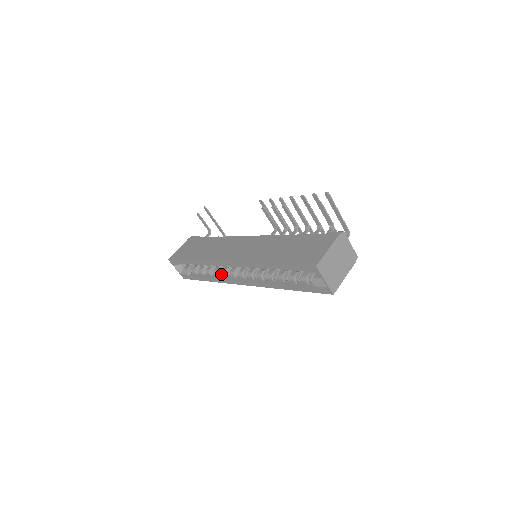
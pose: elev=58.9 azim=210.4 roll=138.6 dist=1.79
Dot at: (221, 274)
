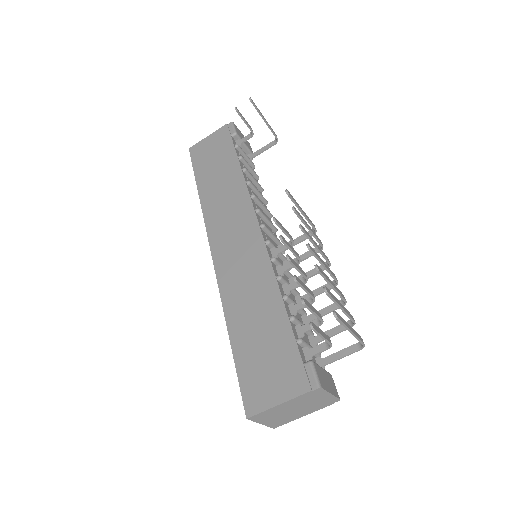
Dot at: occluded
